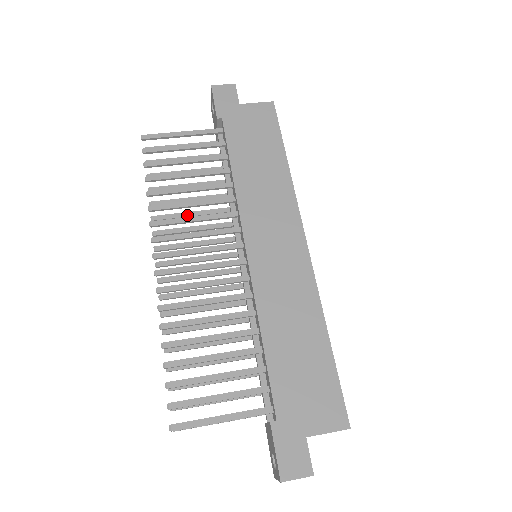
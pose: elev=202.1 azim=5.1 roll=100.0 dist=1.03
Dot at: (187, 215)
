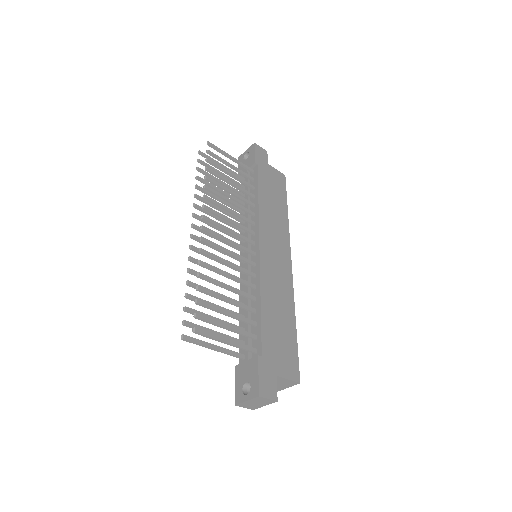
Dot at: (217, 207)
